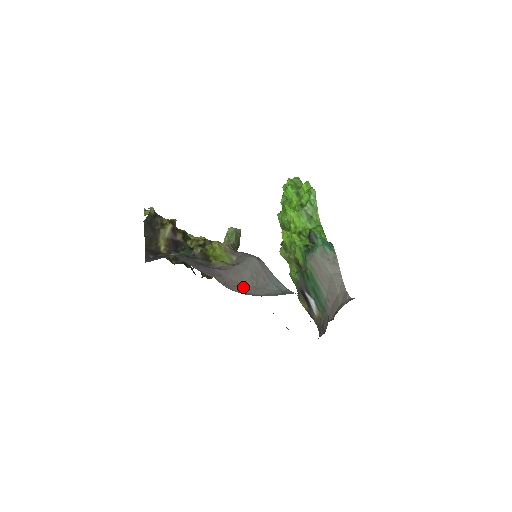
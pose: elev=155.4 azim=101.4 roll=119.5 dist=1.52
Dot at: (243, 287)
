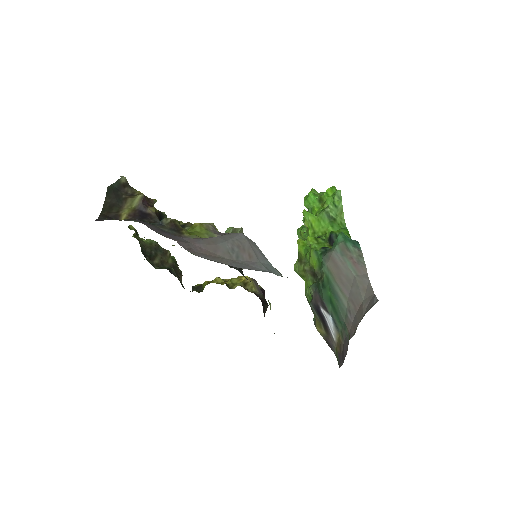
Dot at: (215, 257)
